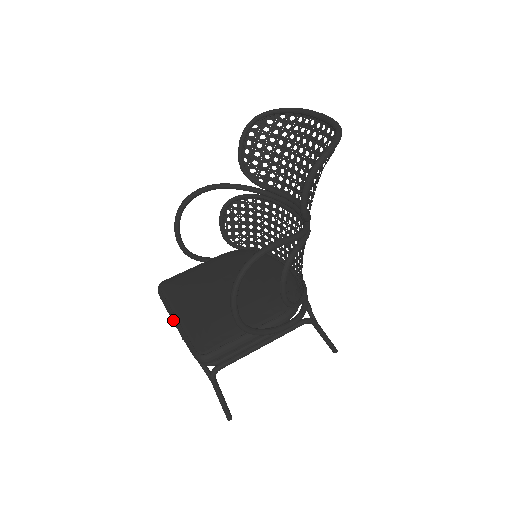
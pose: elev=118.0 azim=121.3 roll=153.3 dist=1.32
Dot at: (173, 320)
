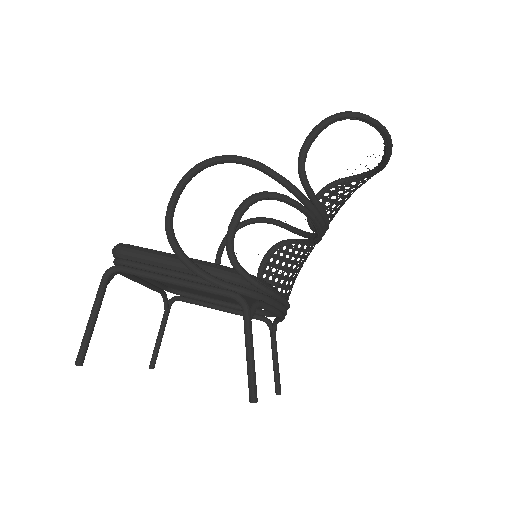
Dot at: occluded
